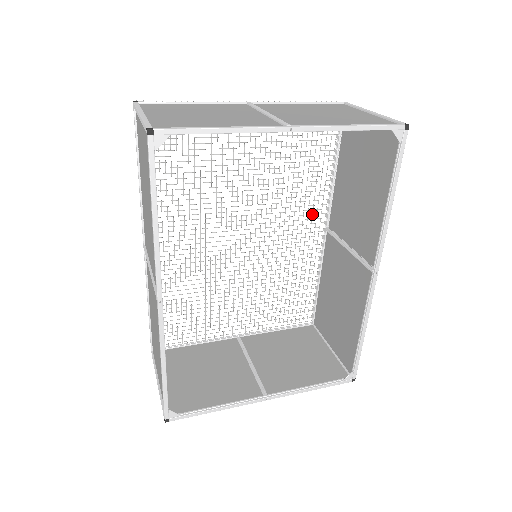
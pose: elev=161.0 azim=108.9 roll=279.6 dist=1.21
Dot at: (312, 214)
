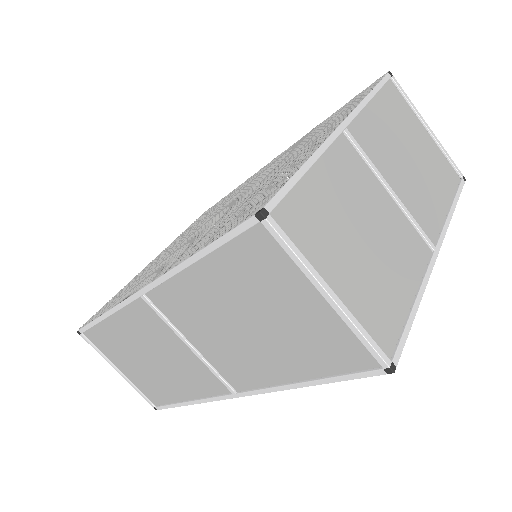
Dot at: (276, 159)
